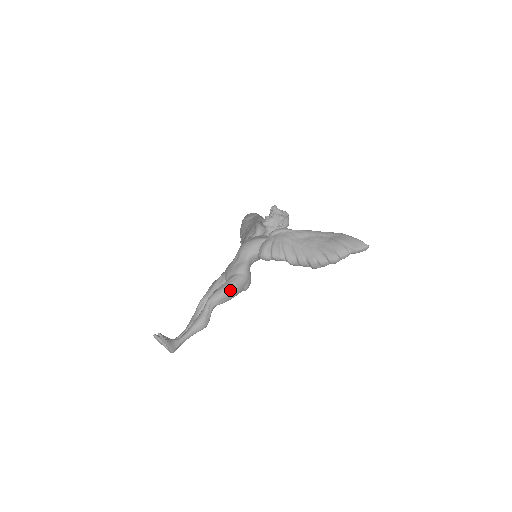
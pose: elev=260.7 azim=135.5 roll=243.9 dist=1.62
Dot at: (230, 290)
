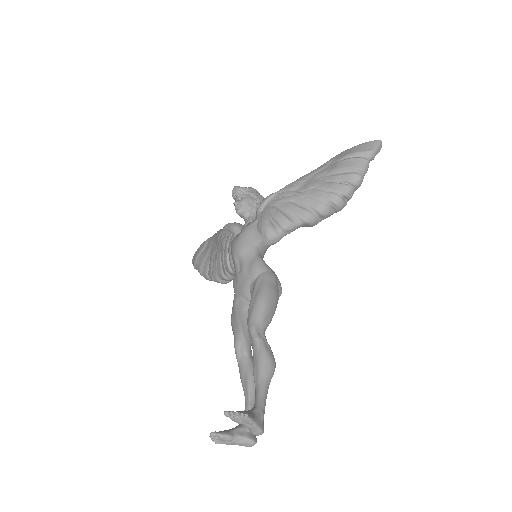
Dot at: (267, 297)
